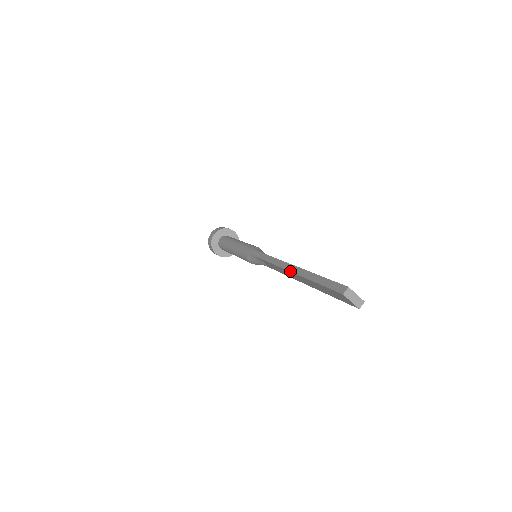
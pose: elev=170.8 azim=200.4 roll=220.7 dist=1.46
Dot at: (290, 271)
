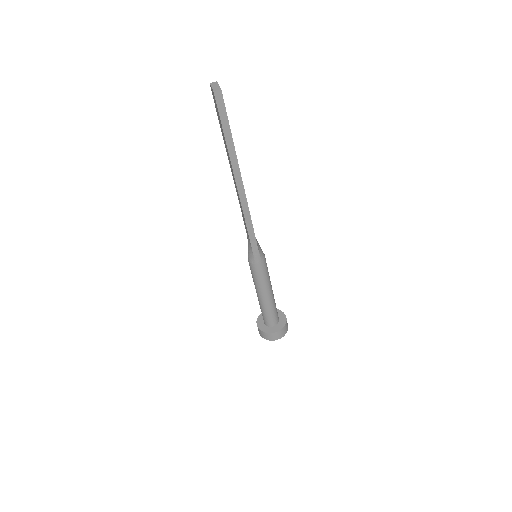
Dot at: (231, 170)
